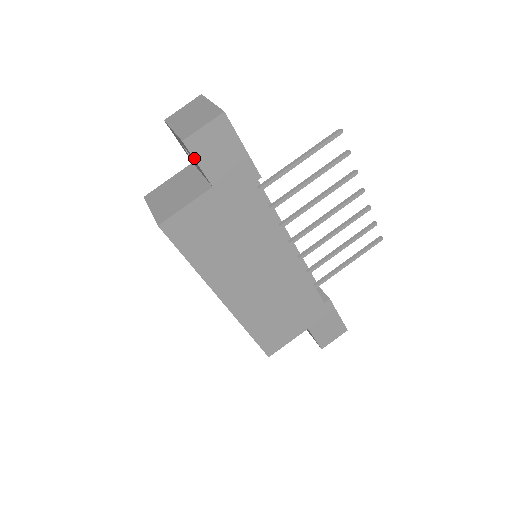
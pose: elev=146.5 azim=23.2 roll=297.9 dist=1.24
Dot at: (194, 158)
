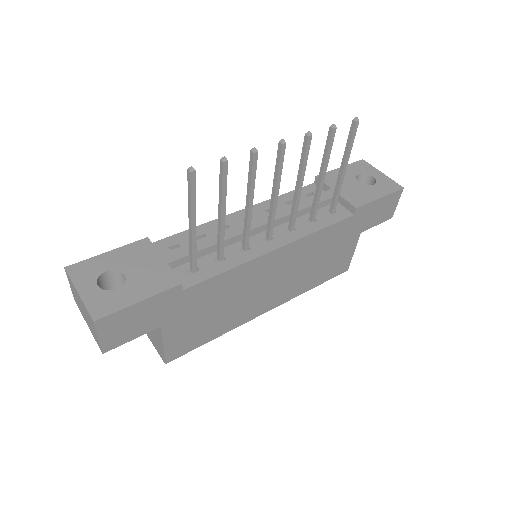
Dot at: (124, 343)
